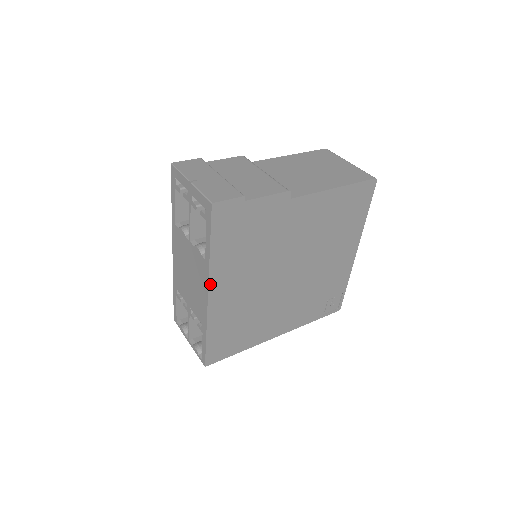
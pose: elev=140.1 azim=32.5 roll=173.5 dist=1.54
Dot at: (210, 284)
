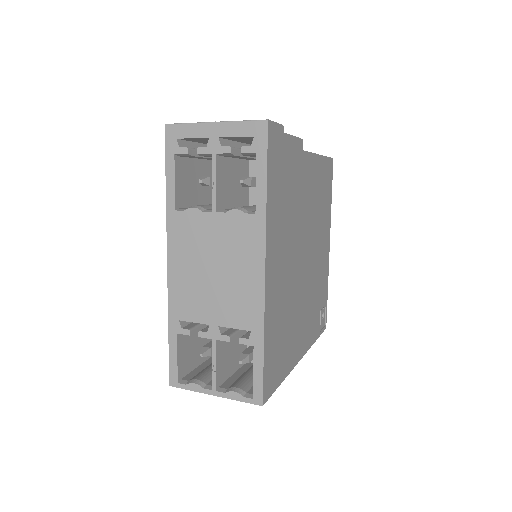
Dot at: (266, 249)
